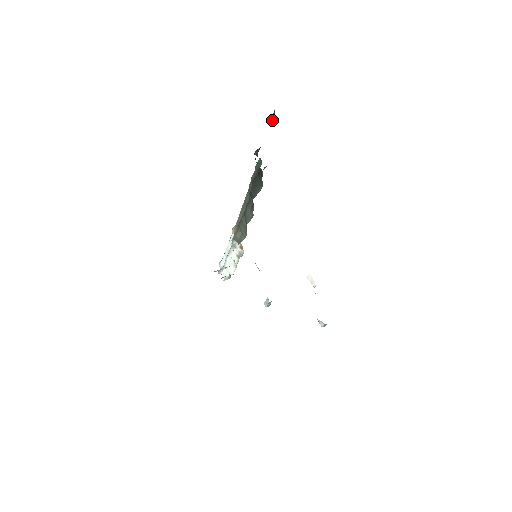
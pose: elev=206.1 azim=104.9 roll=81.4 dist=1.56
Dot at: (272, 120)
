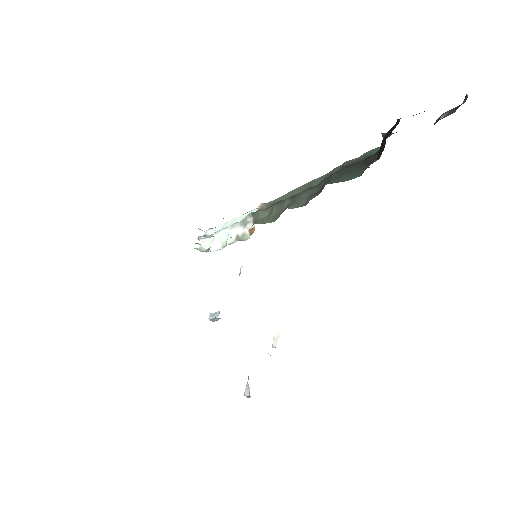
Dot at: (446, 113)
